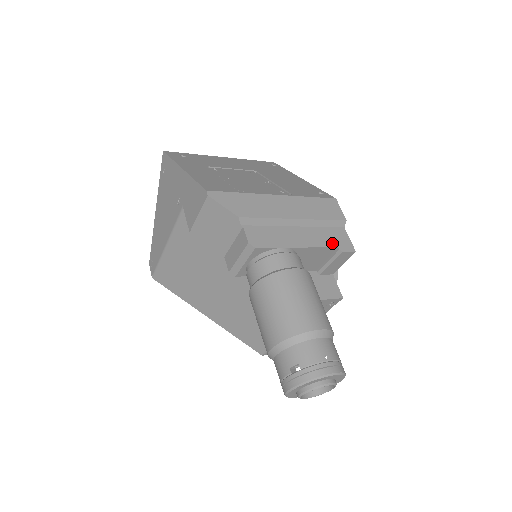
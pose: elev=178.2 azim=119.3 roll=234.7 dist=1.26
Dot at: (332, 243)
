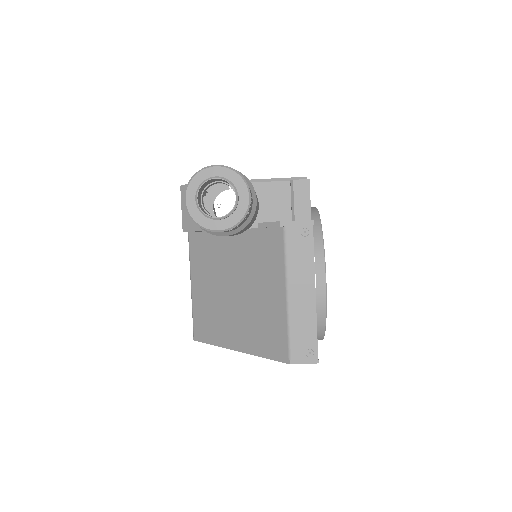
Dot at: (285, 181)
